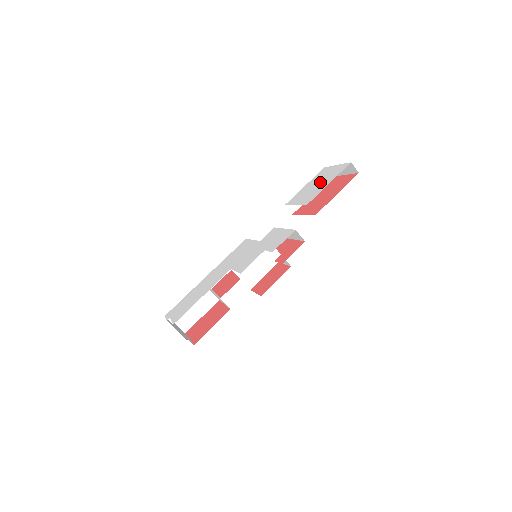
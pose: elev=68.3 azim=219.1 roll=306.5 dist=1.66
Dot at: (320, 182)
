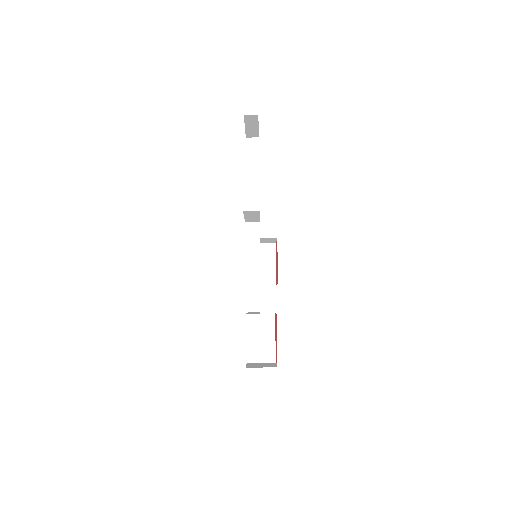
Dot at: occluded
